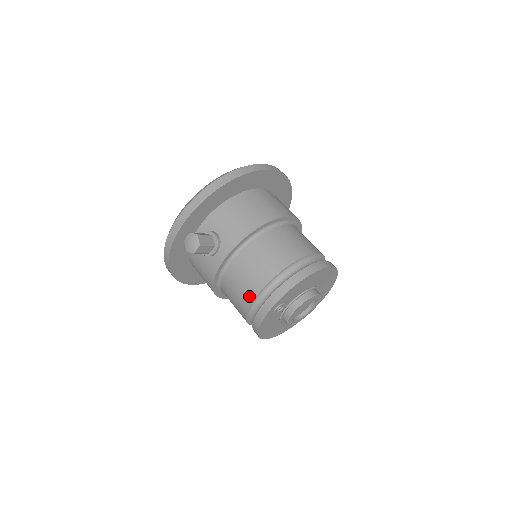
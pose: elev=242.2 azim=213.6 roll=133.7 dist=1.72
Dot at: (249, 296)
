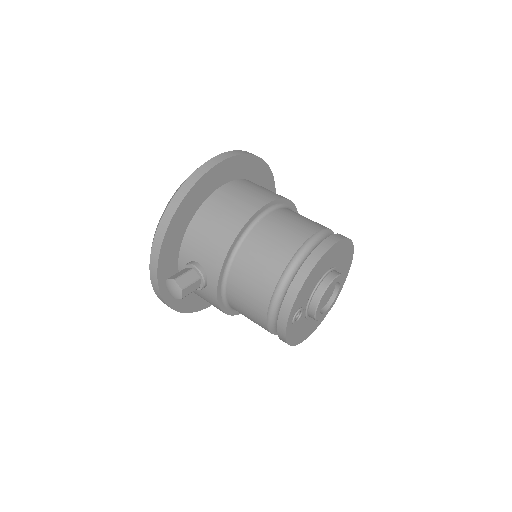
Dot at: (260, 316)
